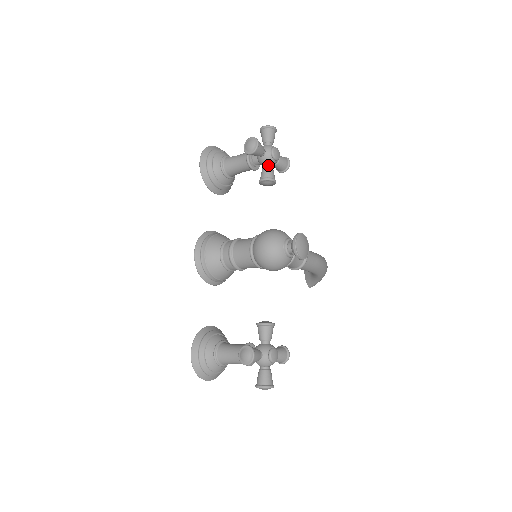
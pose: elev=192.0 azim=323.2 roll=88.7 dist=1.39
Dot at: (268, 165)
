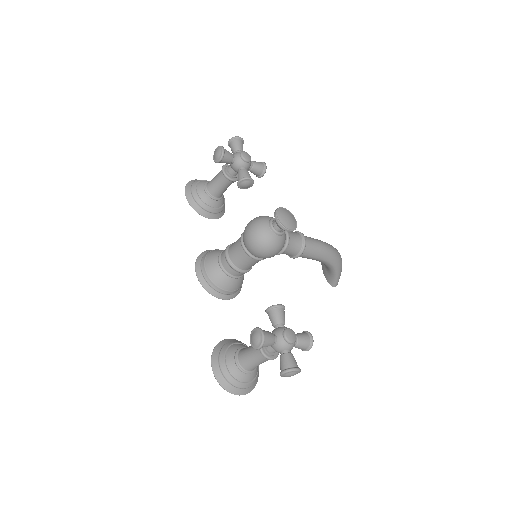
Dot at: (241, 168)
